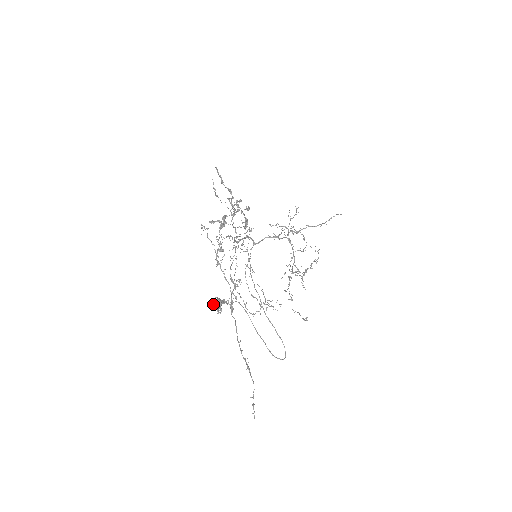
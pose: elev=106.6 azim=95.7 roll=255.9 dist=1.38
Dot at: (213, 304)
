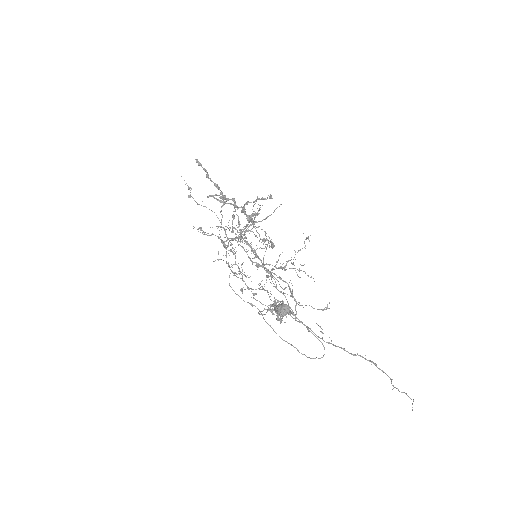
Dot at: (280, 311)
